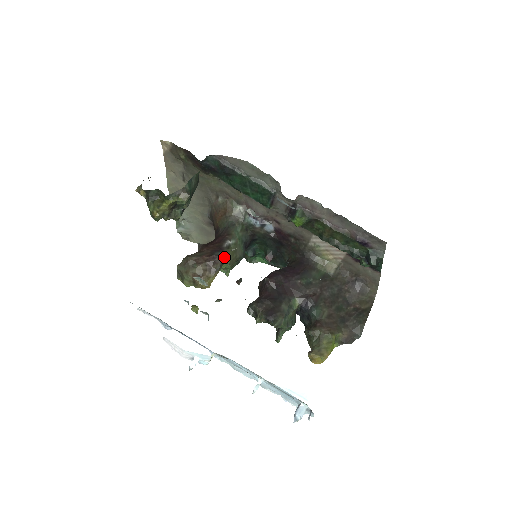
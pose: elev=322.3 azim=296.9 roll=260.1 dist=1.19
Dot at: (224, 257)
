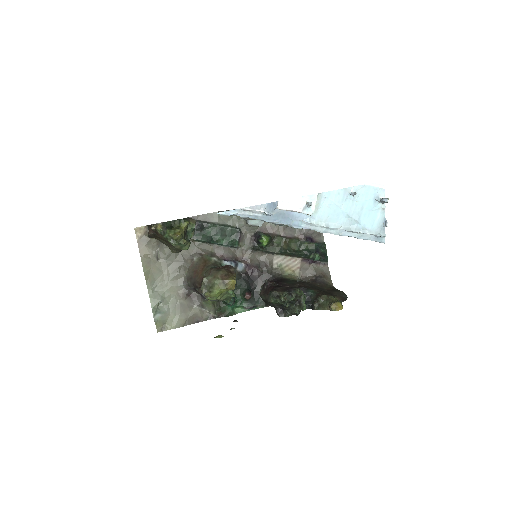
Dot at: occluded
